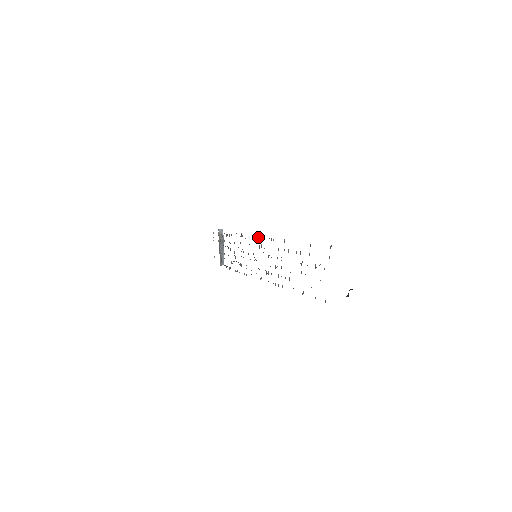
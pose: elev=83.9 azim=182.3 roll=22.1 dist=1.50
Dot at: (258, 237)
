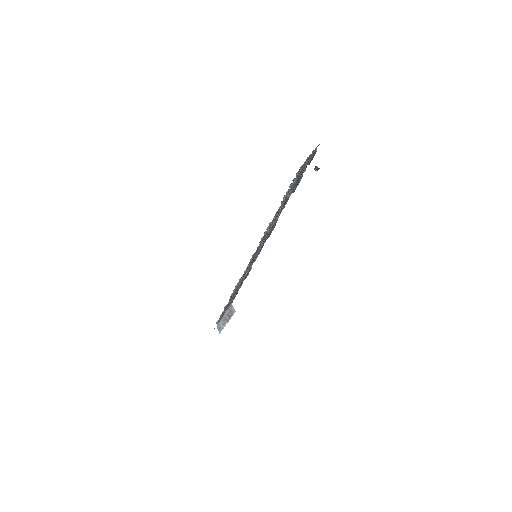
Dot at: occluded
